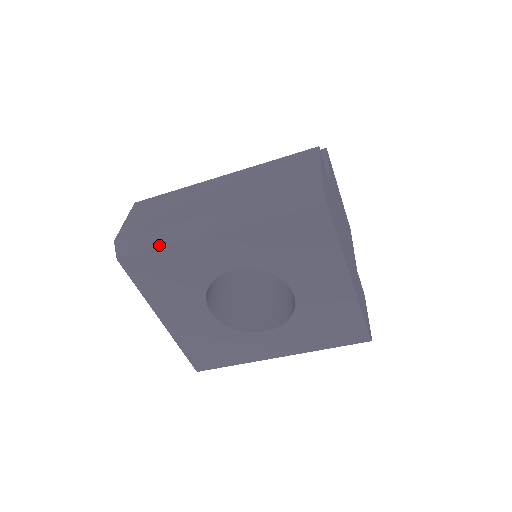
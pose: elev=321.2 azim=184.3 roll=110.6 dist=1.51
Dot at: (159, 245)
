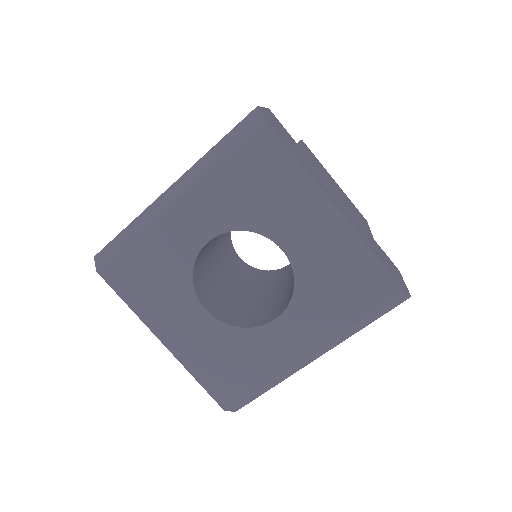
Dot at: (129, 239)
